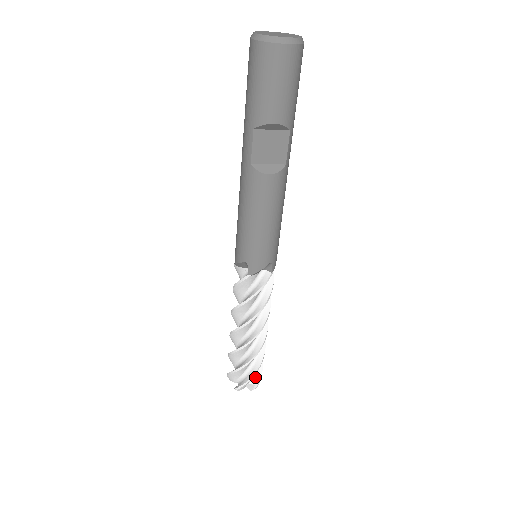
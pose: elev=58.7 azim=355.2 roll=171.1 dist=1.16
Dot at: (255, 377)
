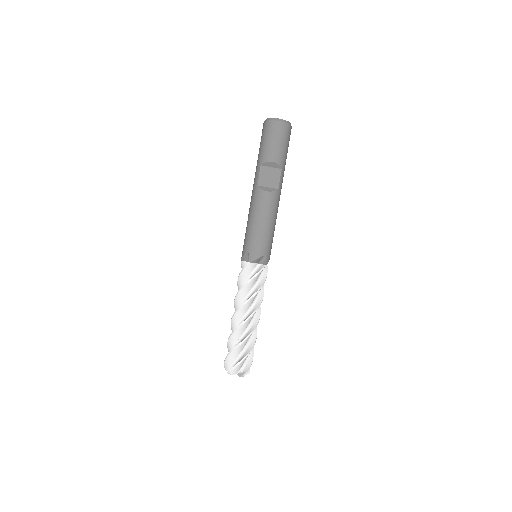
Dot at: (246, 366)
